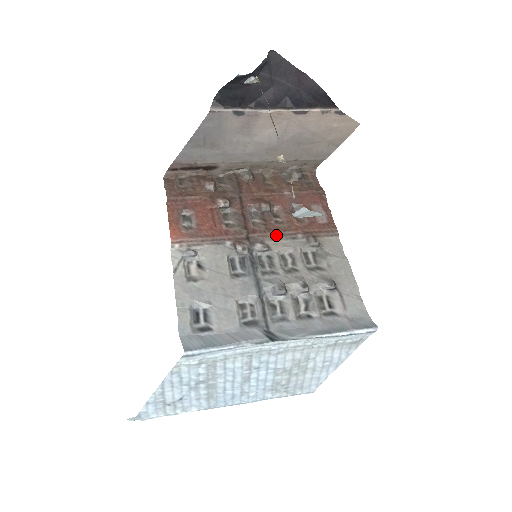
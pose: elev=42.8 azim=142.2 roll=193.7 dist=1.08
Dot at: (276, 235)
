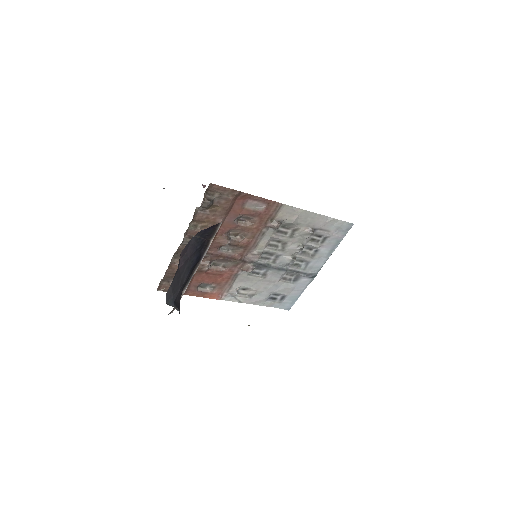
Dot at: (253, 244)
